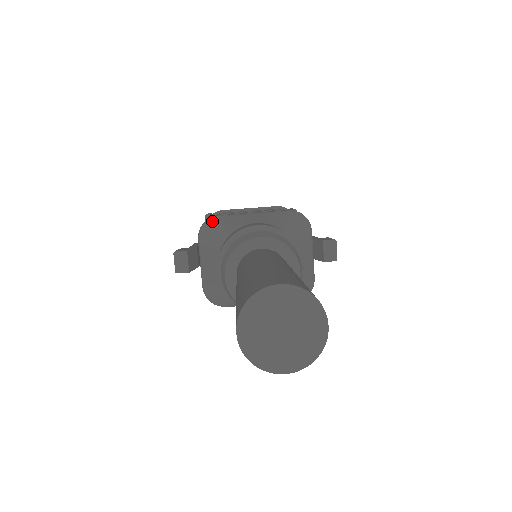
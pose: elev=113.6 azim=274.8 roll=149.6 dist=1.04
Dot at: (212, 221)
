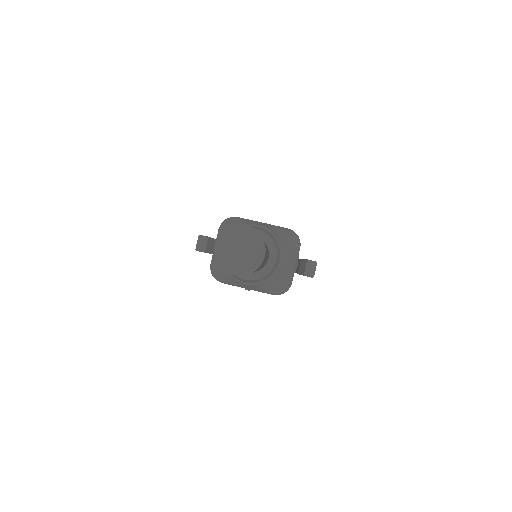
Dot at: (232, 219)
